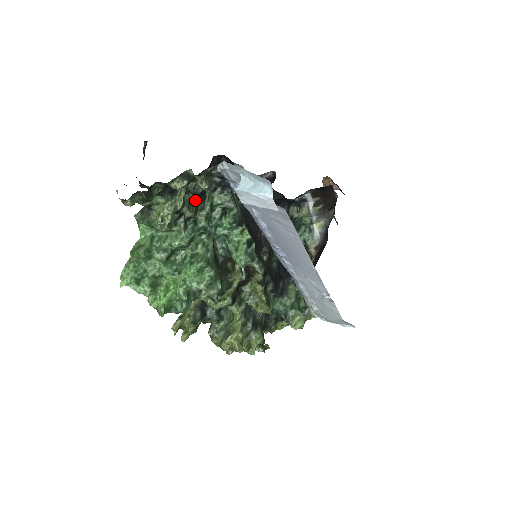
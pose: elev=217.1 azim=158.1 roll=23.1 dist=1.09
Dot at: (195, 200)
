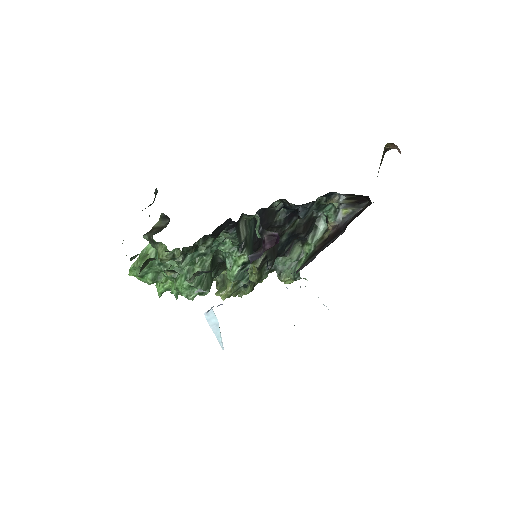
Dot at: (194, 247)
